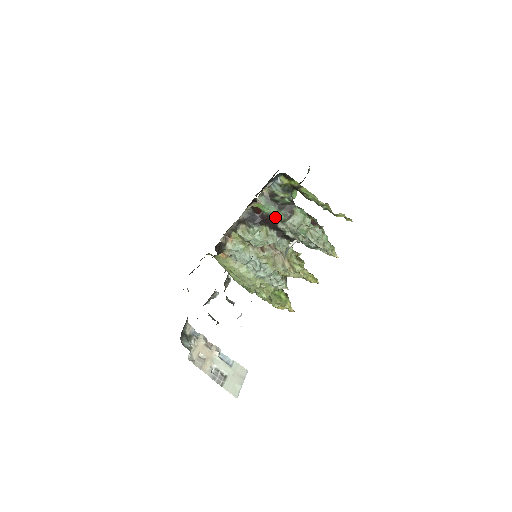
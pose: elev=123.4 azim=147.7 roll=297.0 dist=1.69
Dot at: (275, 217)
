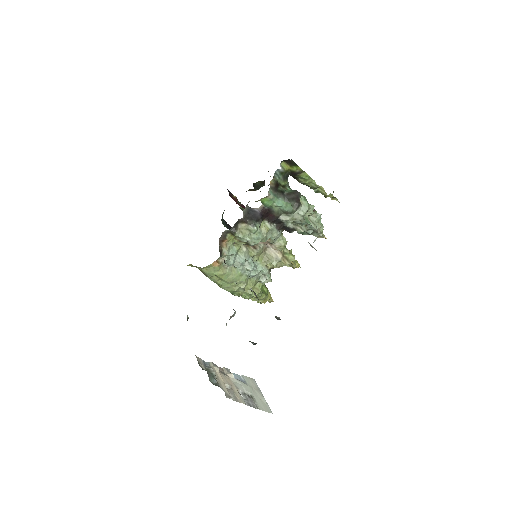
Dot at: (279, 209)
